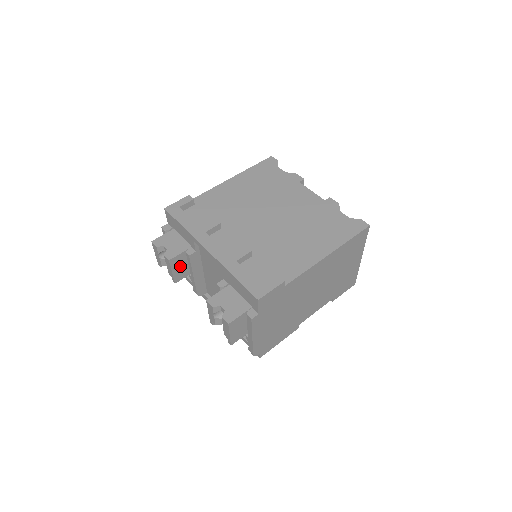
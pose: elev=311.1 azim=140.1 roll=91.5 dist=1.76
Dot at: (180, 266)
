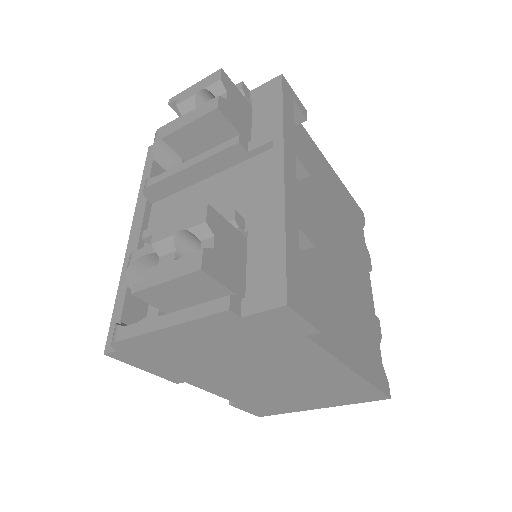
Dot at: (203, 135)
